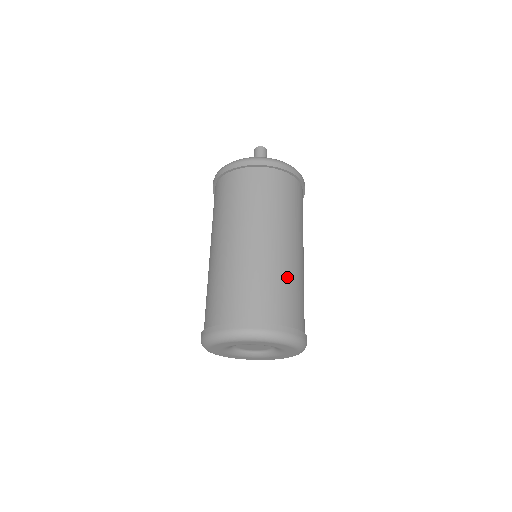
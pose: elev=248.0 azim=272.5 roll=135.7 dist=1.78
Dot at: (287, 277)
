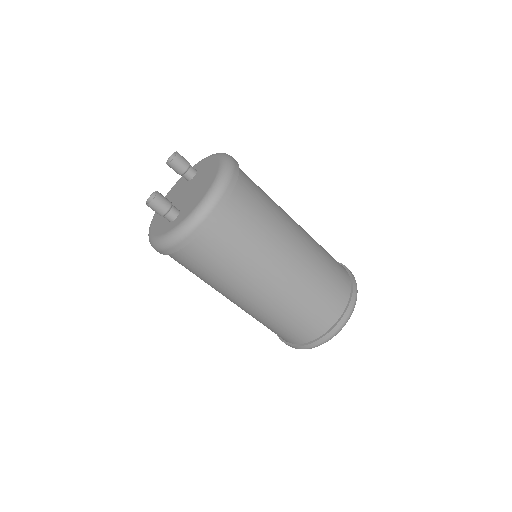
Dot at: (298, 304)
